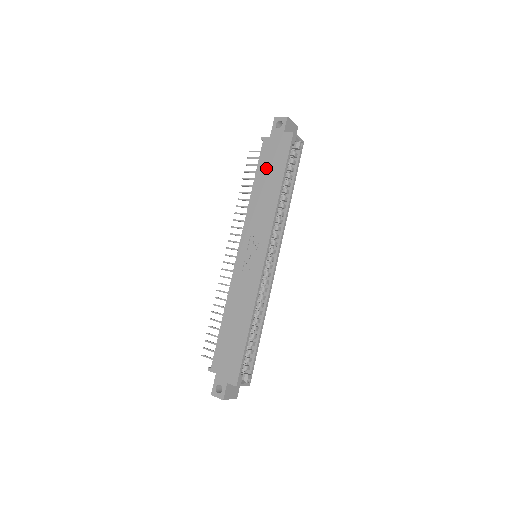
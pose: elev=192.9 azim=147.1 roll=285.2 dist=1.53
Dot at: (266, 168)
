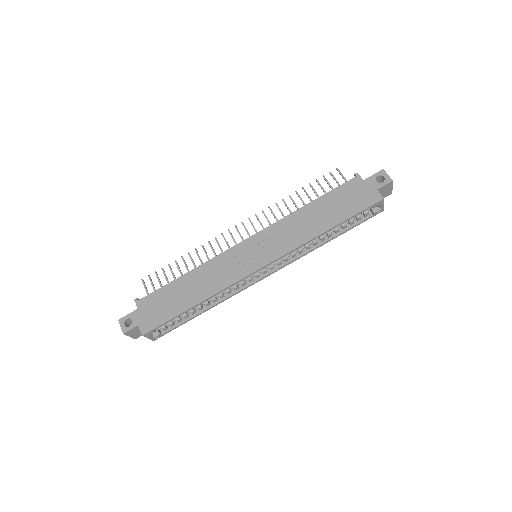
Dot at: (334, 201)
